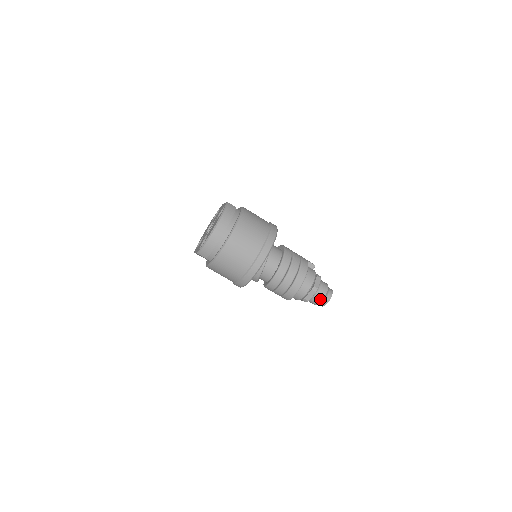
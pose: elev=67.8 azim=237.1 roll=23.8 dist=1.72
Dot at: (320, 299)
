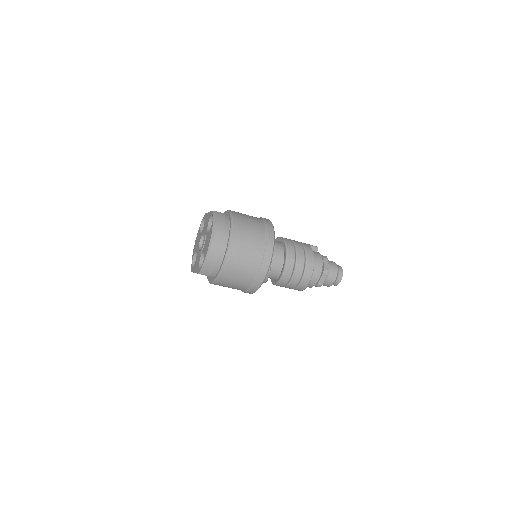
Dot at: (333, 280)
